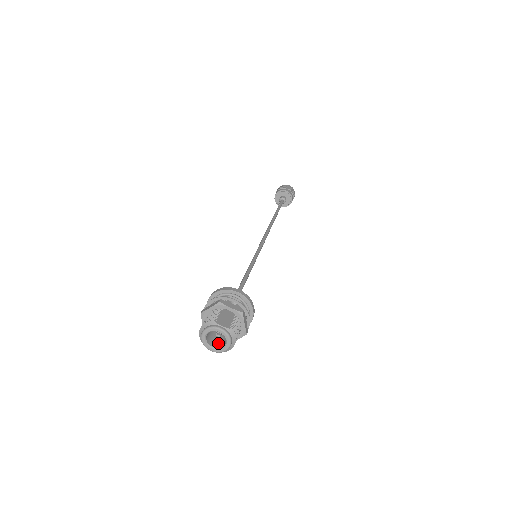
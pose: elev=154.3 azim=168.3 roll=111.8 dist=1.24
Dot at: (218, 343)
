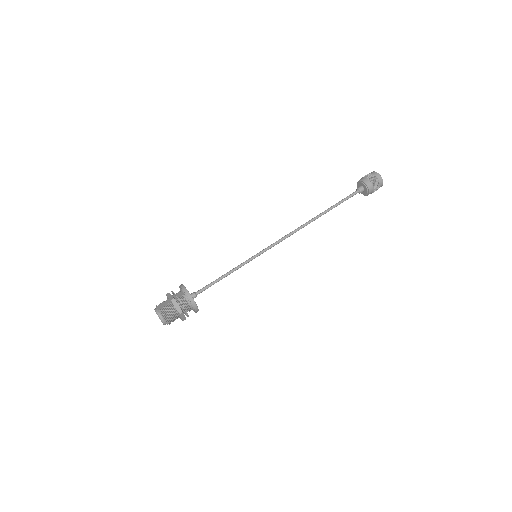
Dot at: occluded
